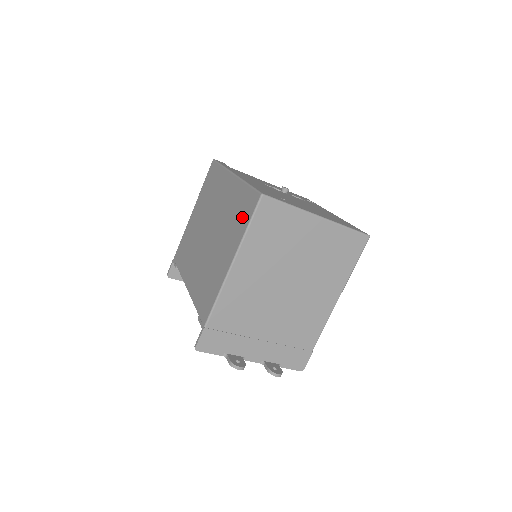
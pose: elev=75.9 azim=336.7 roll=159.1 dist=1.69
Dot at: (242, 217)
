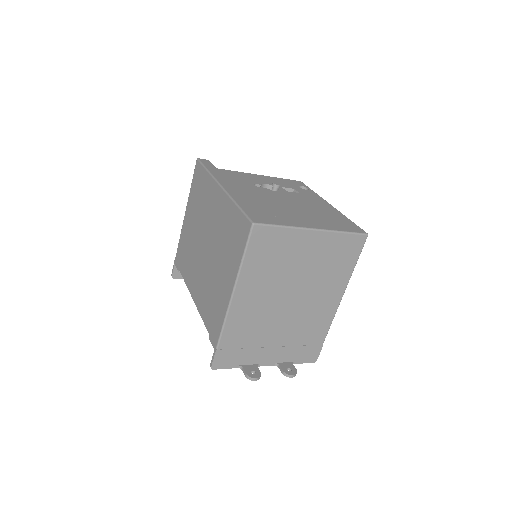
Dot at: (236, 243)
